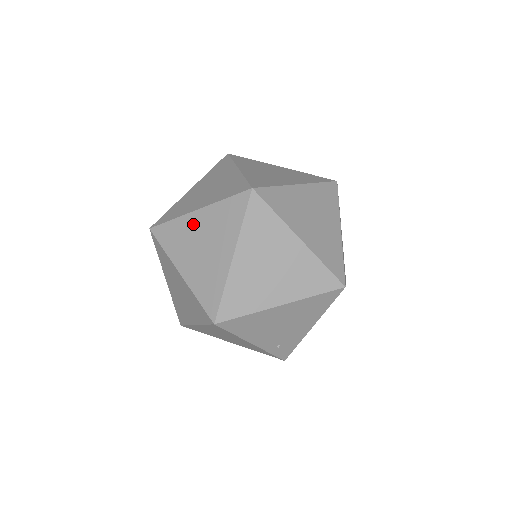
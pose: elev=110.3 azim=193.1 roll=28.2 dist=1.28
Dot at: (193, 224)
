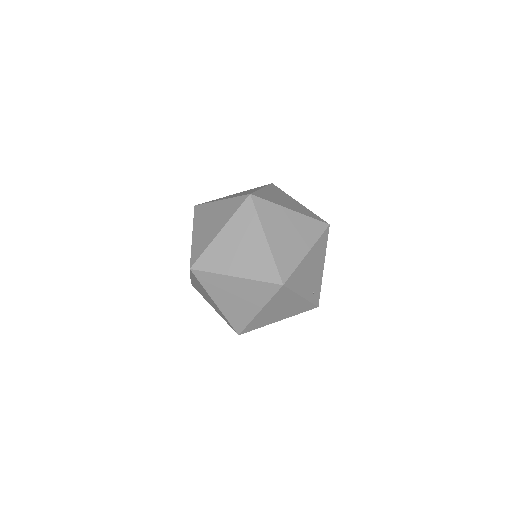
Dot at: (223, 241)
